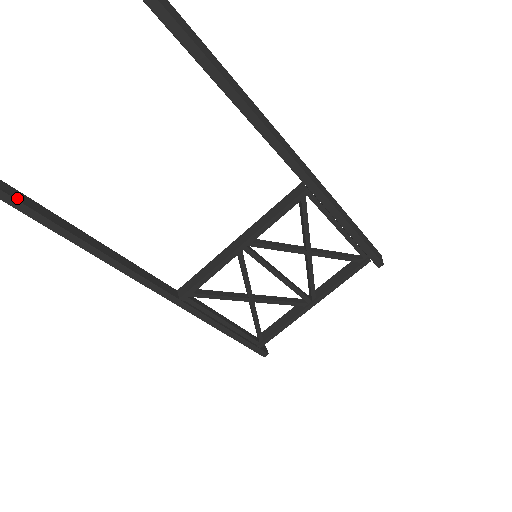
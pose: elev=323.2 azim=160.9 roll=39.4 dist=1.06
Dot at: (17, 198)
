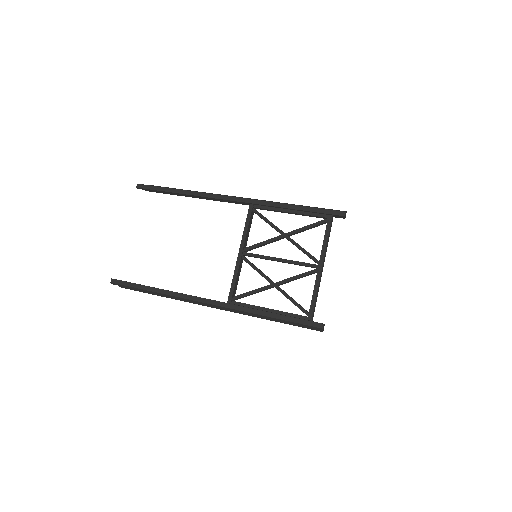
Dot at: (135, 283)
